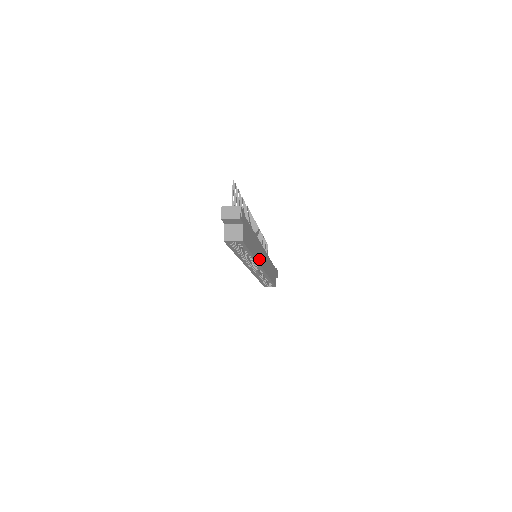
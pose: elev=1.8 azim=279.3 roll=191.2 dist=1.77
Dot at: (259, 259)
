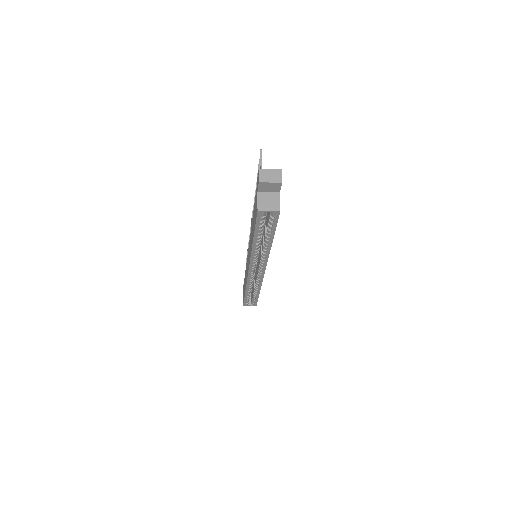
Dot at: occluded
